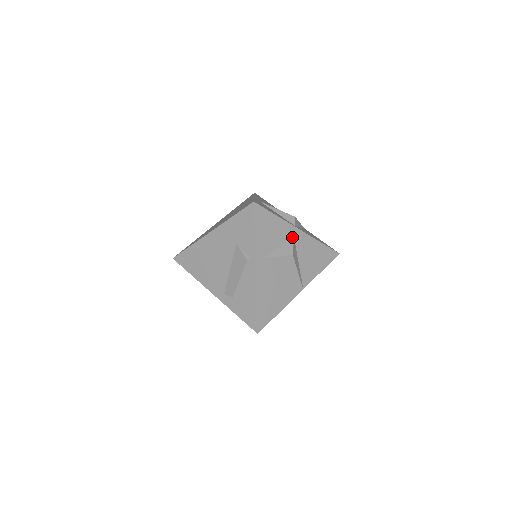
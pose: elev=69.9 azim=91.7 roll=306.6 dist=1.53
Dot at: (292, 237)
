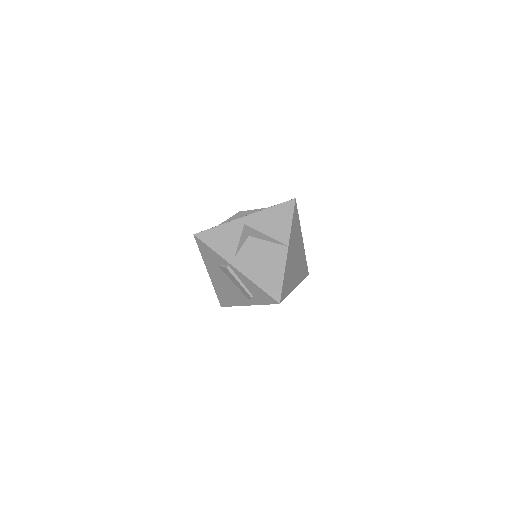
Dot at: (243, 226)
